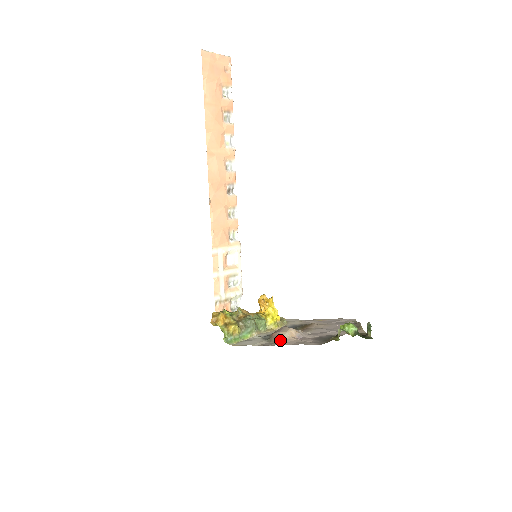
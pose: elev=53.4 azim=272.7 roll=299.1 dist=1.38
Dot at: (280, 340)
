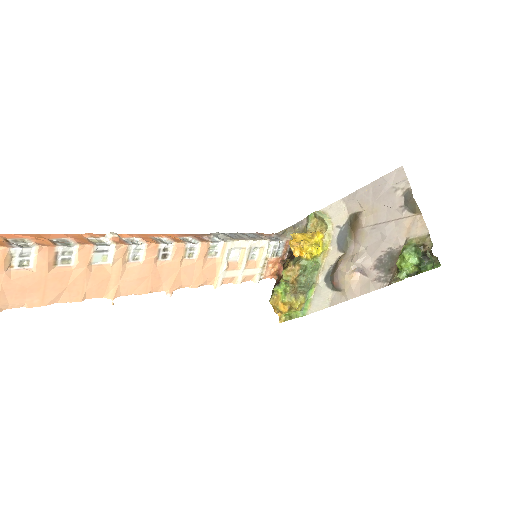
Dot at: (345, 291)
